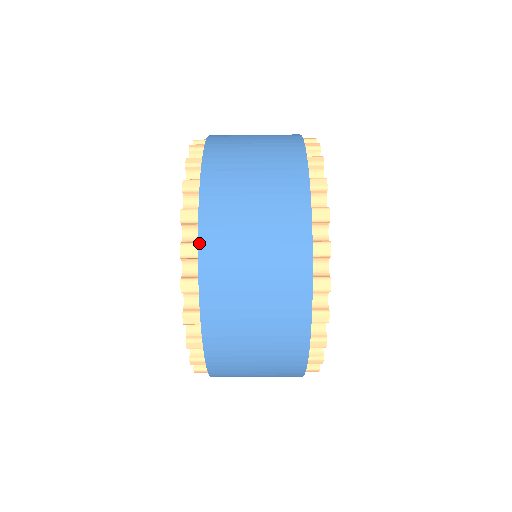
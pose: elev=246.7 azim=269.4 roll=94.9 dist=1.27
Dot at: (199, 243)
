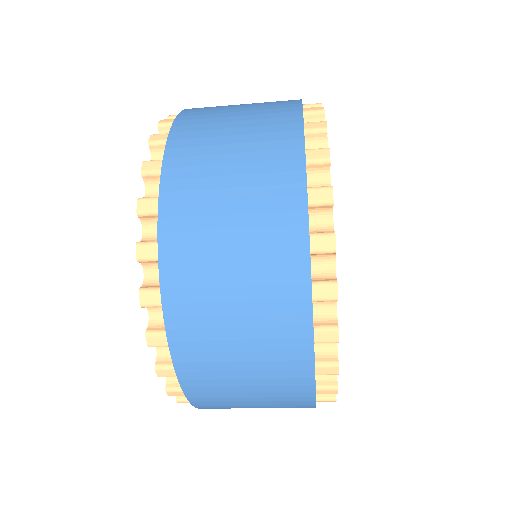
Dot at: (187, 396)
